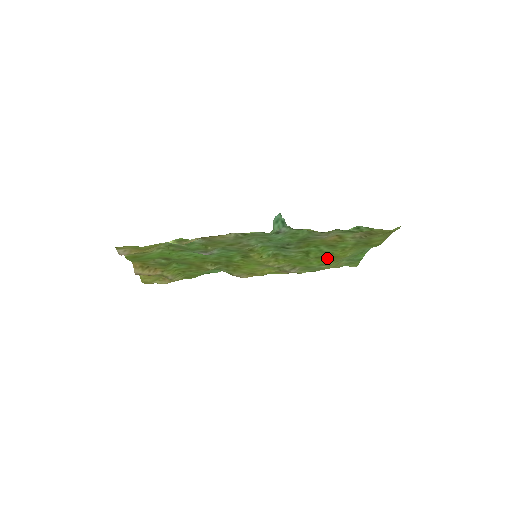
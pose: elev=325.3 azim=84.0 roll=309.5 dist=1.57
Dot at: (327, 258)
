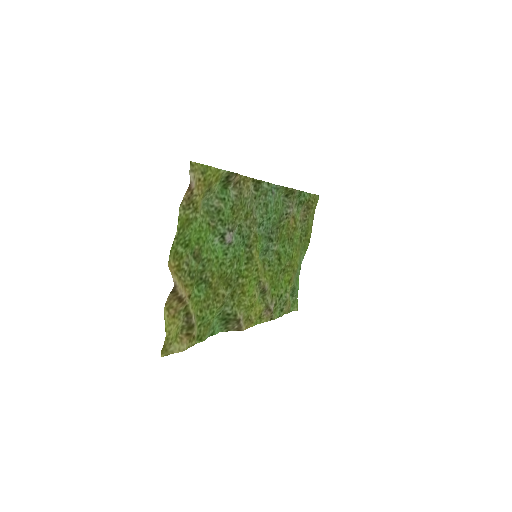
Dot at: (289, 272)
